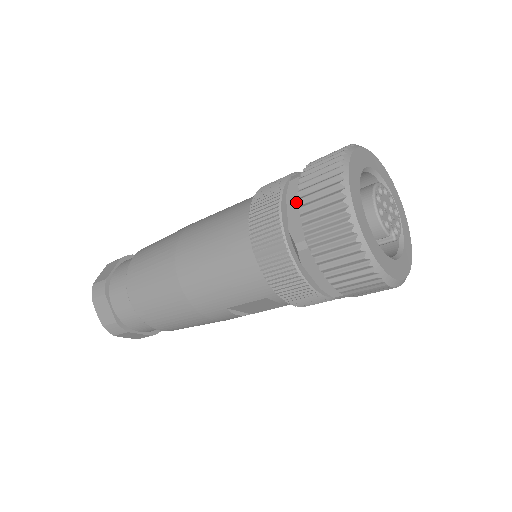
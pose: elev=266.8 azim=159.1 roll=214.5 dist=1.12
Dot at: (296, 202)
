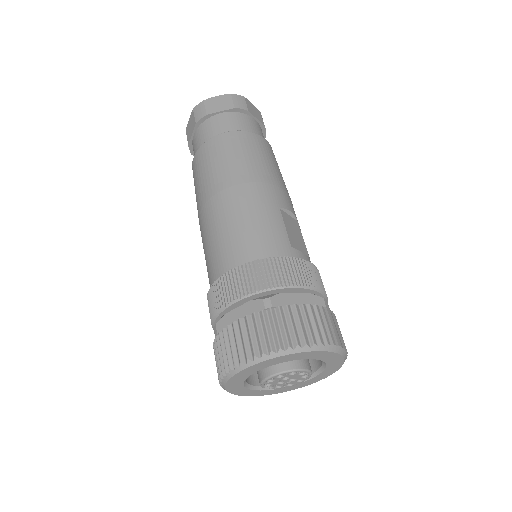
Dot at: (245, 313)
